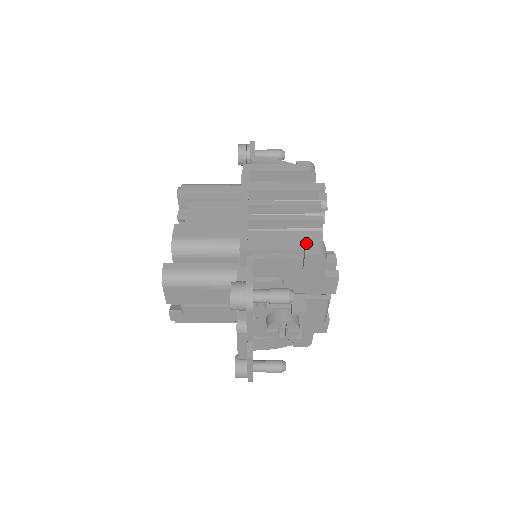
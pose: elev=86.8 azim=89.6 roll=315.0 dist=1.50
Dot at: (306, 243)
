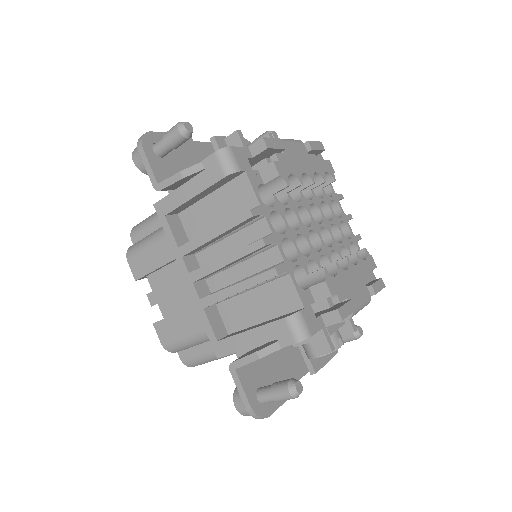
Dot at: (274, 328)
